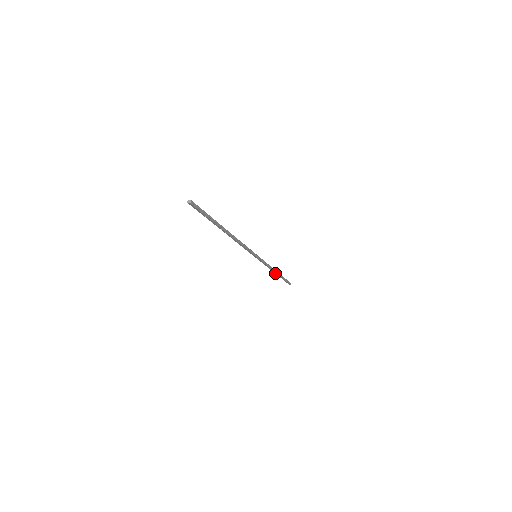
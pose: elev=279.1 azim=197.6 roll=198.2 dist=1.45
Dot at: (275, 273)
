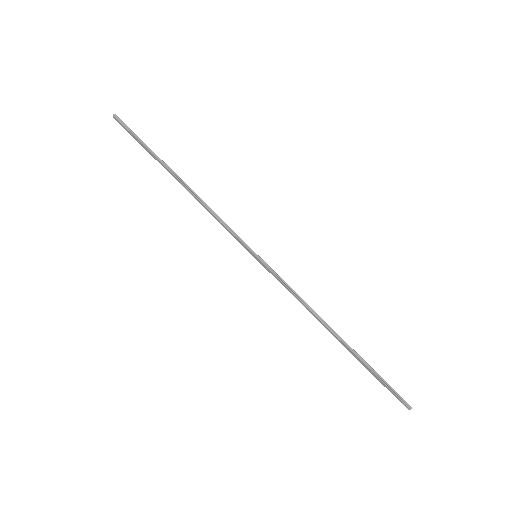
Dot at: (333, 335)
